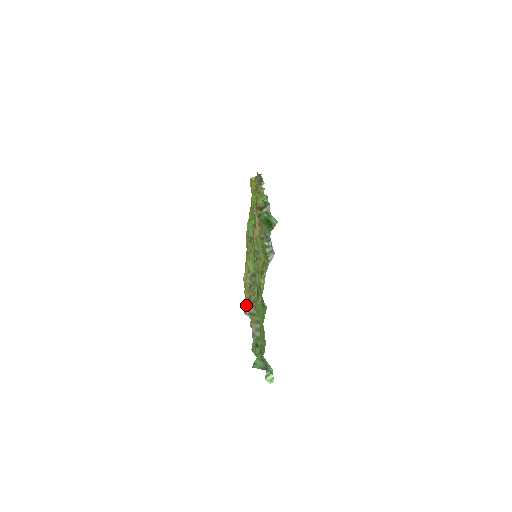
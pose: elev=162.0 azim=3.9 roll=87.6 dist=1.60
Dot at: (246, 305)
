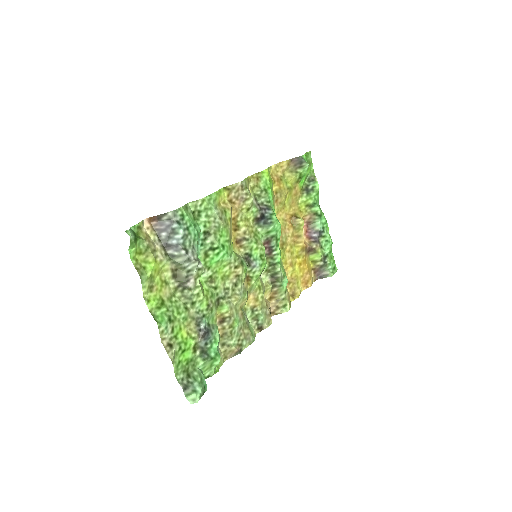
Dot at: (269, 308)
